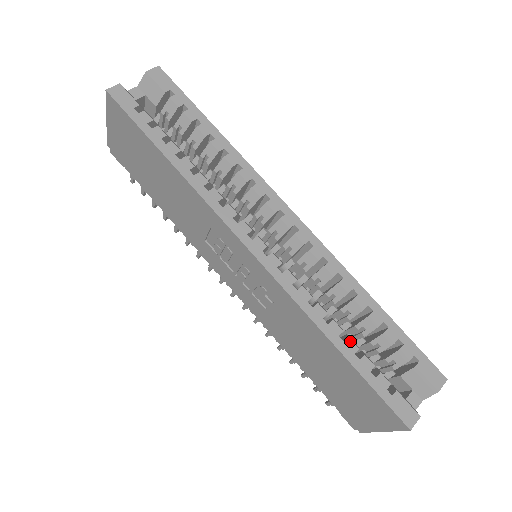
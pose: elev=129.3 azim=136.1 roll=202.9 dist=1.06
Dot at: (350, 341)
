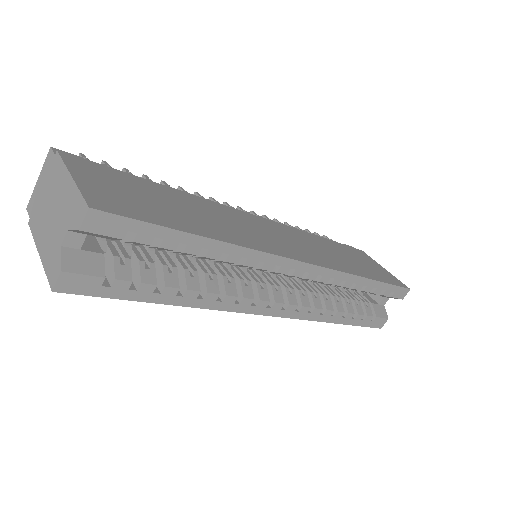
Dot at: (349, 314)
